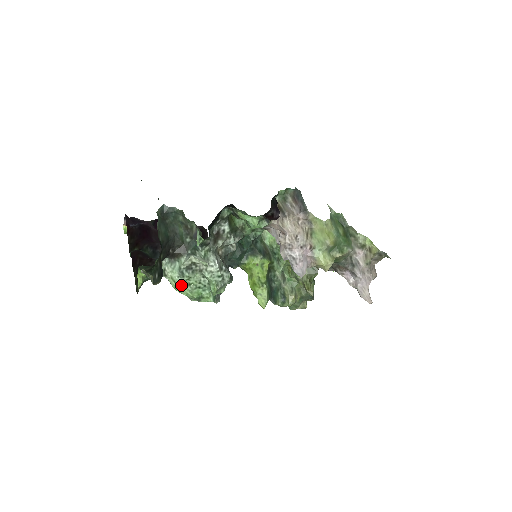
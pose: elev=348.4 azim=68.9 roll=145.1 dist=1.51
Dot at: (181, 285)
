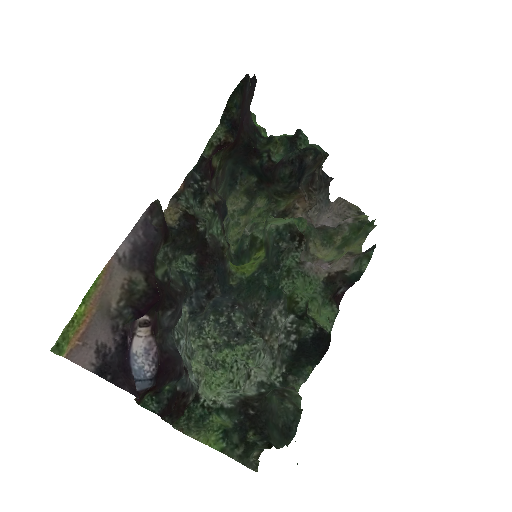
Dot at: (224, 389)
